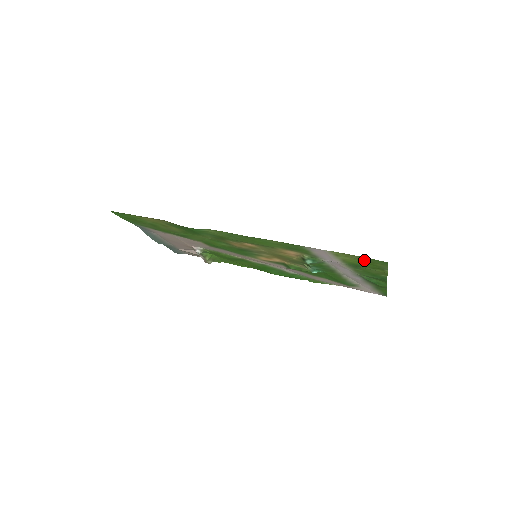
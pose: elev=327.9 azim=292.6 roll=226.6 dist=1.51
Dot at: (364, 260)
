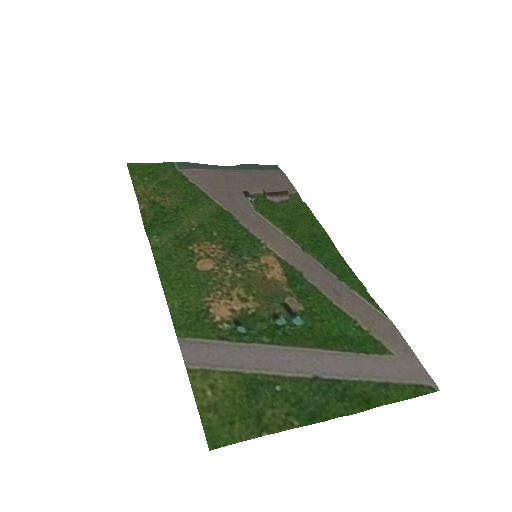
Dot at: (222, 408)
